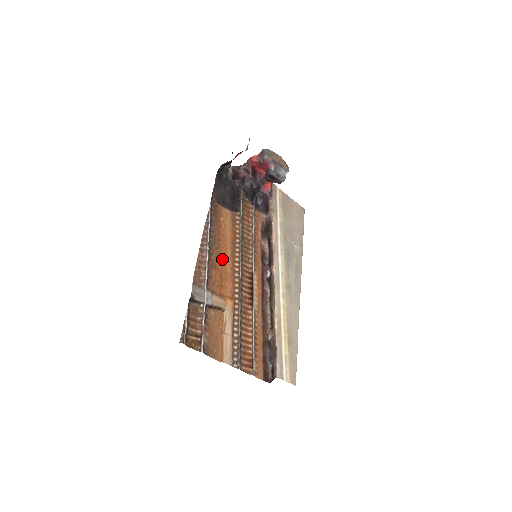
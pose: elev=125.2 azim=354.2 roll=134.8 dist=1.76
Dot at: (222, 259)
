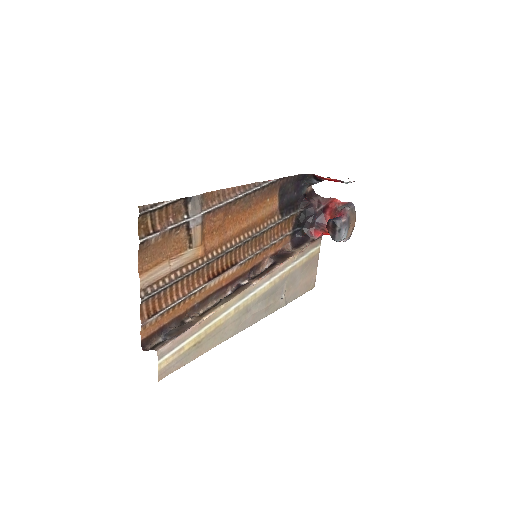
Dot at: (235, 220)
